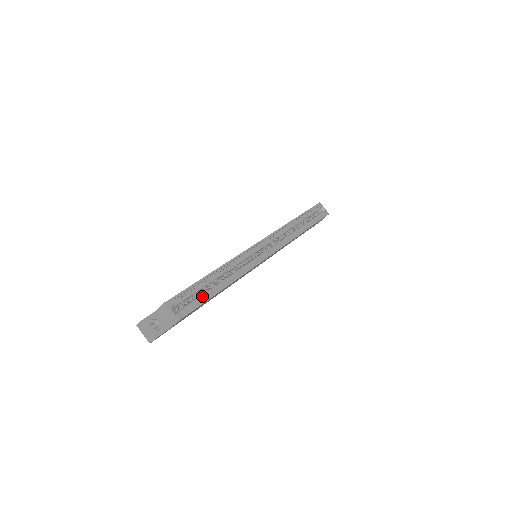
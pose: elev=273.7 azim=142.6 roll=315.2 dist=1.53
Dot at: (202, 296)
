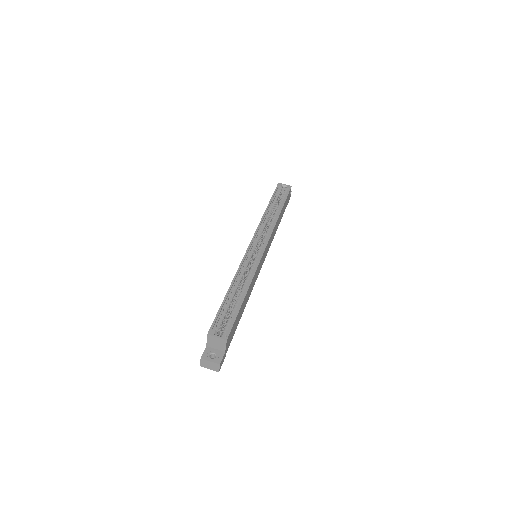
Dot at: (233, 311)
